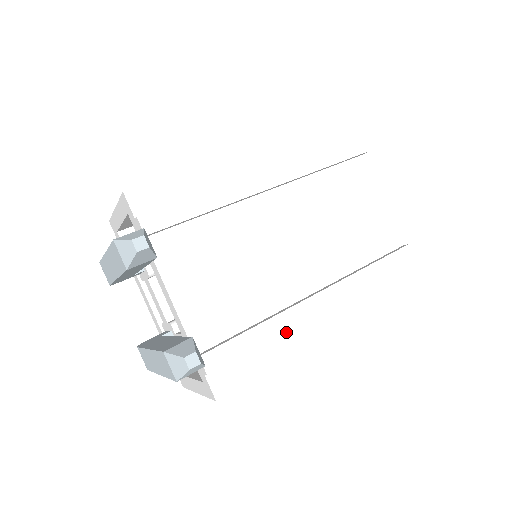
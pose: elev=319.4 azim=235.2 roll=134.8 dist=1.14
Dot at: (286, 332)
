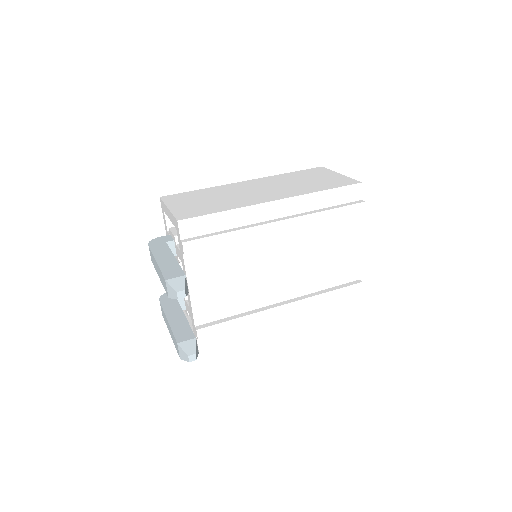
Dot at: occluded
